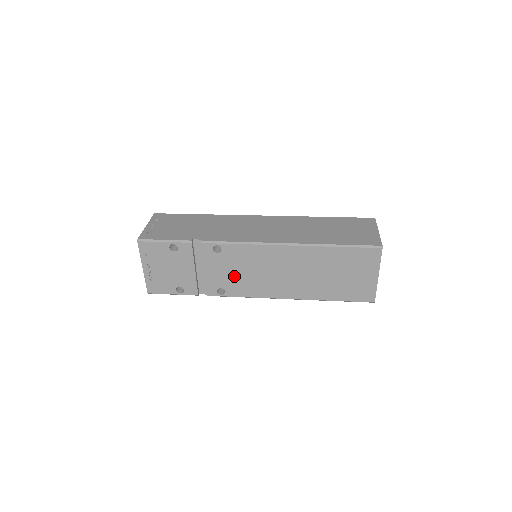
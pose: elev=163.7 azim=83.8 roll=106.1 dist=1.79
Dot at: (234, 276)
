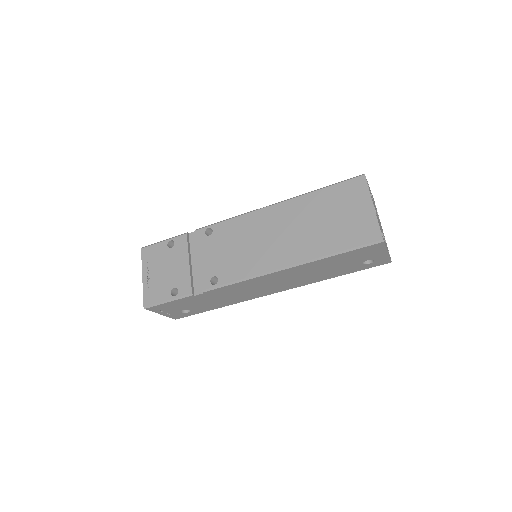
Dot at: (226, 257)
